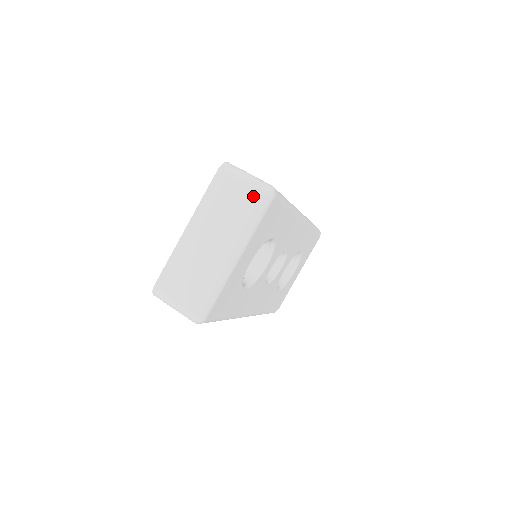
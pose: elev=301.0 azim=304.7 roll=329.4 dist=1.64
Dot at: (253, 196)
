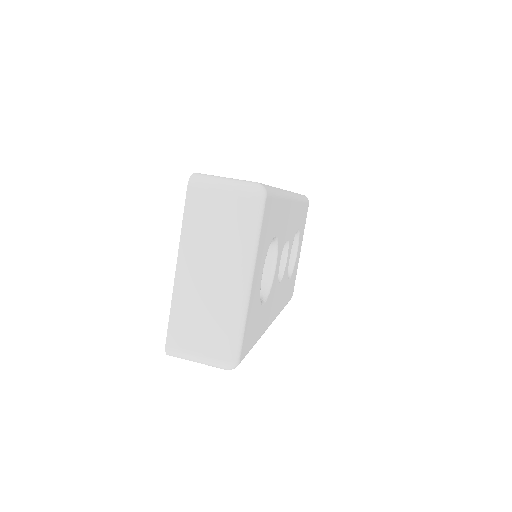
Dot at: (242, 204)
